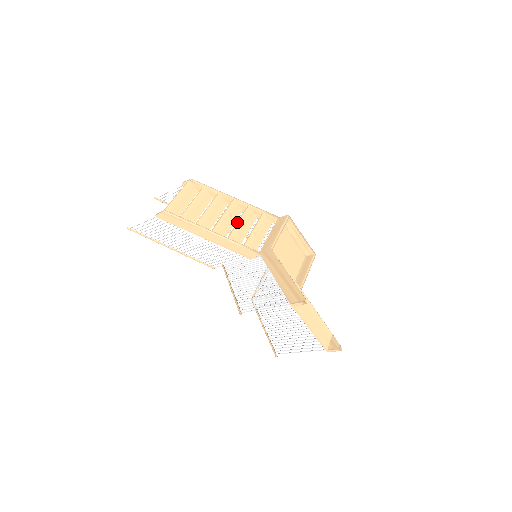
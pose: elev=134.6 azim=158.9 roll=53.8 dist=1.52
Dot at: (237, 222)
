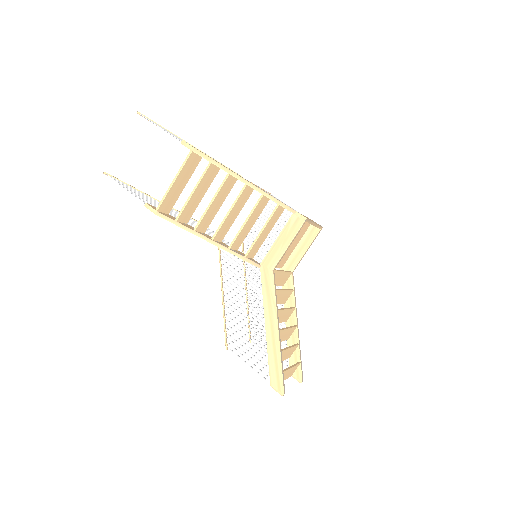
Dot at: (244, 223)
